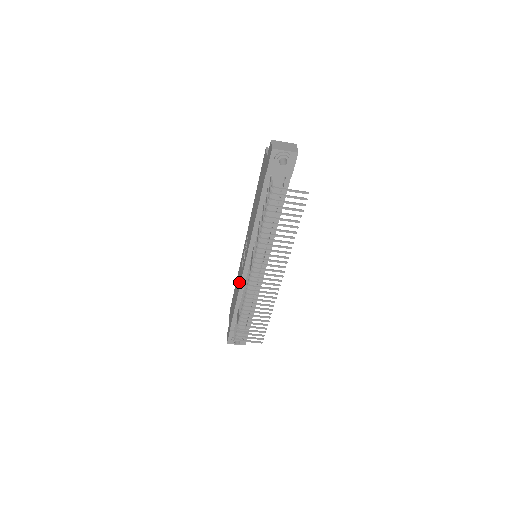
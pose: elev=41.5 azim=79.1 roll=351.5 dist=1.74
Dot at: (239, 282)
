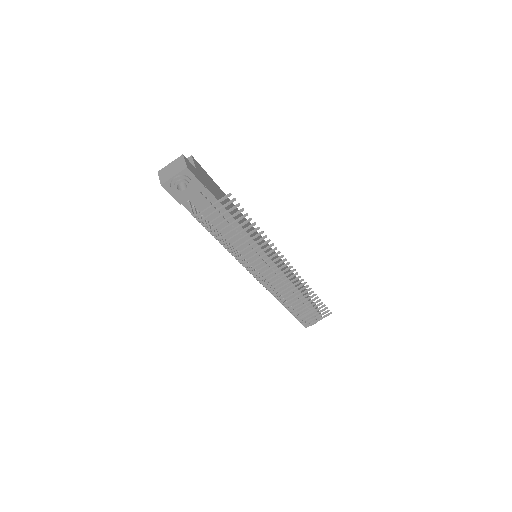
Dot at: occluded
